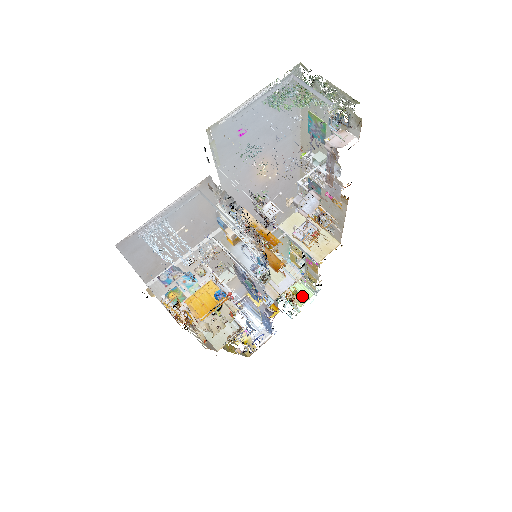
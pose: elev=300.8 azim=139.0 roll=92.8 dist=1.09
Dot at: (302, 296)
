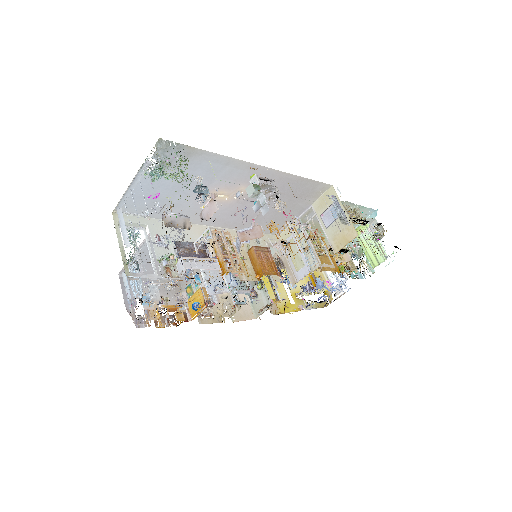
Dot at: (355, 268)
